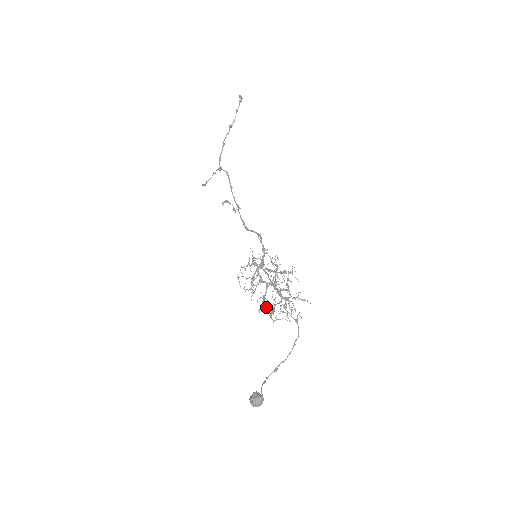
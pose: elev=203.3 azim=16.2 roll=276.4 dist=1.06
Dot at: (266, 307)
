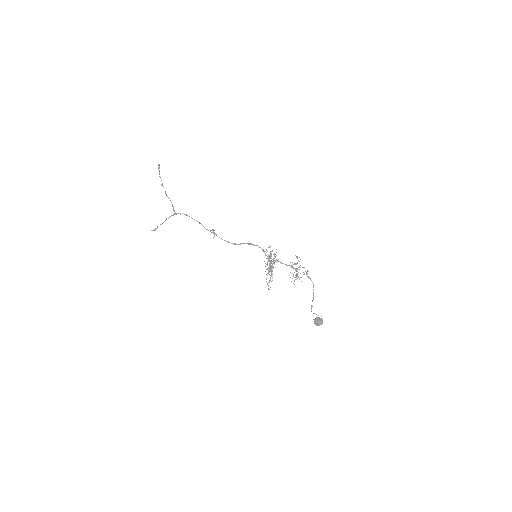
Dot at: occluded
